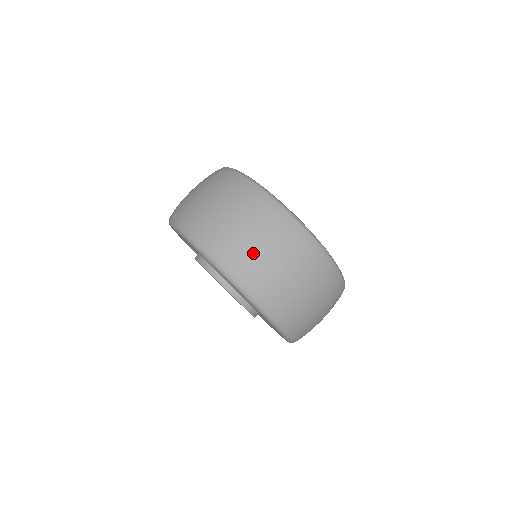
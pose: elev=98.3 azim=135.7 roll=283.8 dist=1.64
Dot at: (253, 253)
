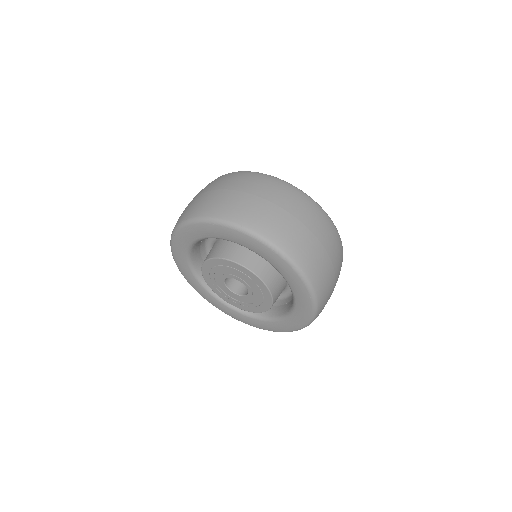
Dot at: (291, 225)
